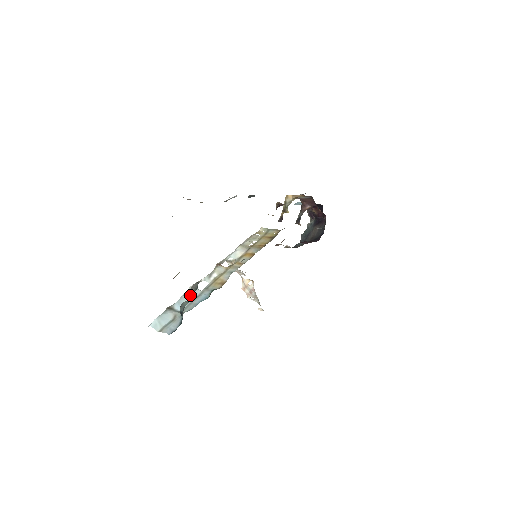
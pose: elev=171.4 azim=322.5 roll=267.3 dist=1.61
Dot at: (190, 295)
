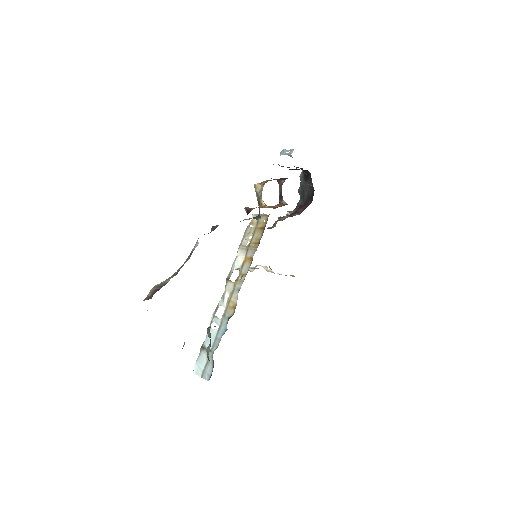
Dot at: occluded
